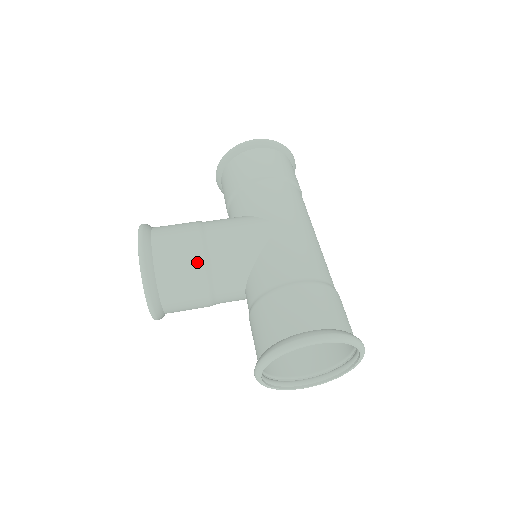
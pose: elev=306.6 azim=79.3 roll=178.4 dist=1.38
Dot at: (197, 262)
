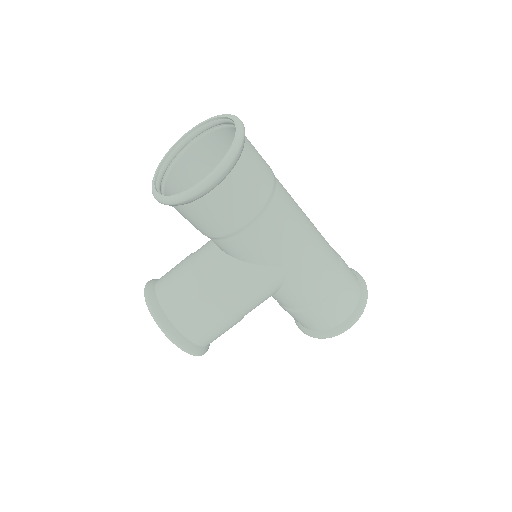
Dot at: occluded
